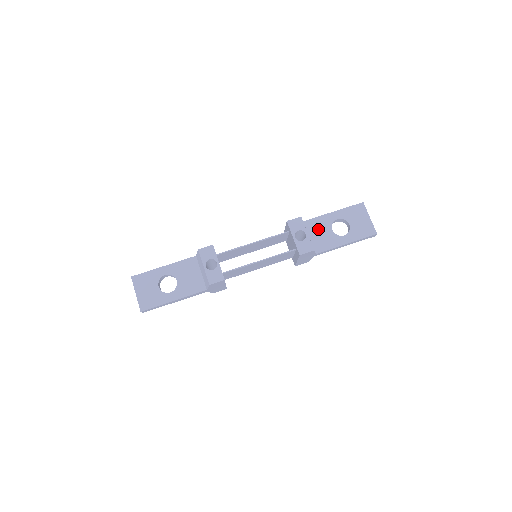
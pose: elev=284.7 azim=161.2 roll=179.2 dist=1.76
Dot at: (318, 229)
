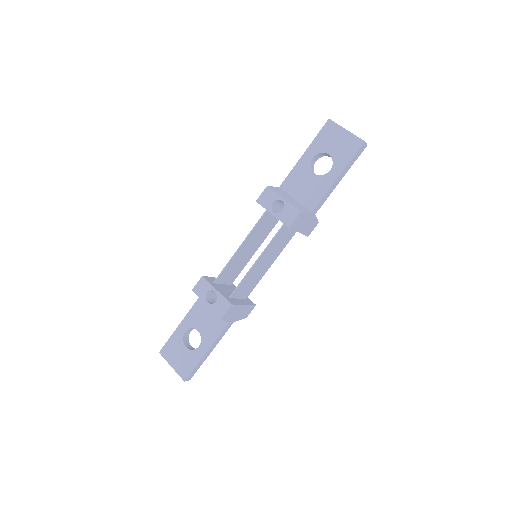
Dot at: (299, 184)
